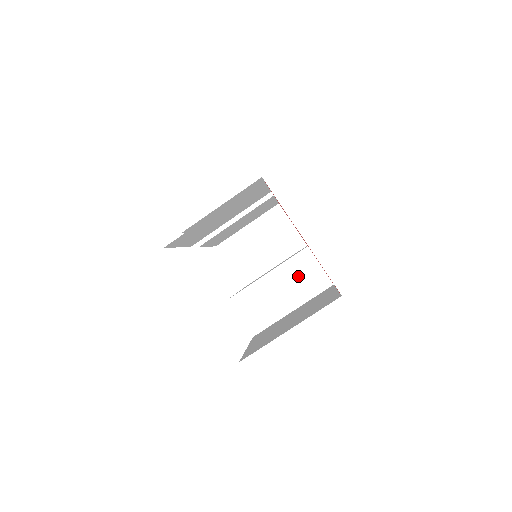
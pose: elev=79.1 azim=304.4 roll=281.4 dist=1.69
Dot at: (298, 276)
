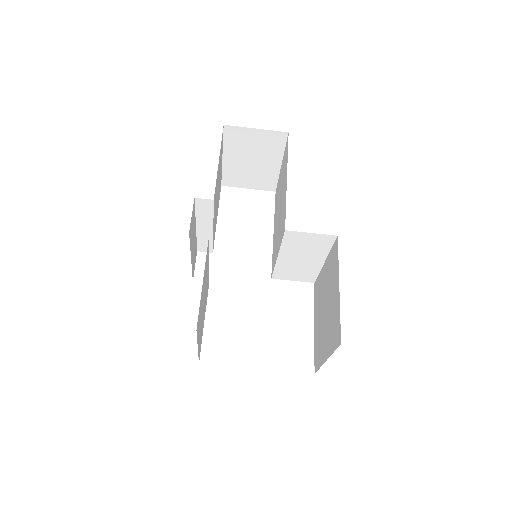
Dot at: (302, 247)
